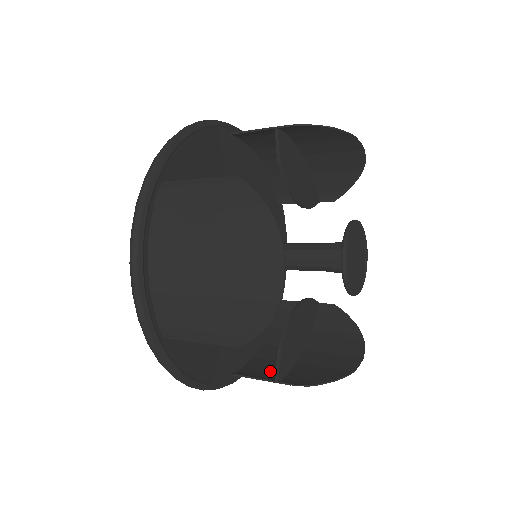
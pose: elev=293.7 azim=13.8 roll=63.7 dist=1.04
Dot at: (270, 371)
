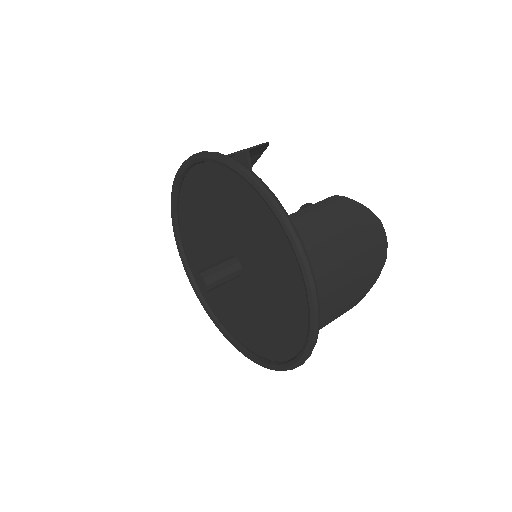
Dot at: occluded
